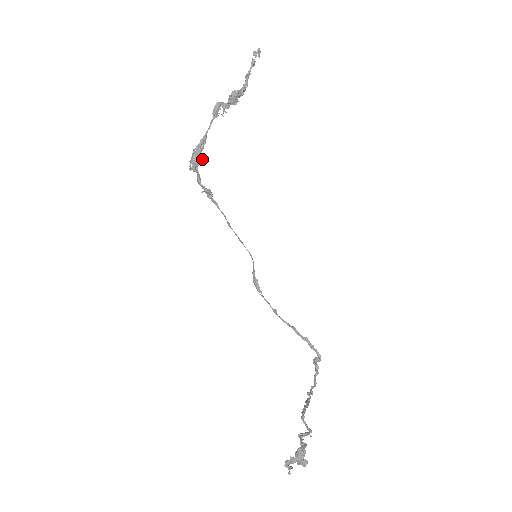
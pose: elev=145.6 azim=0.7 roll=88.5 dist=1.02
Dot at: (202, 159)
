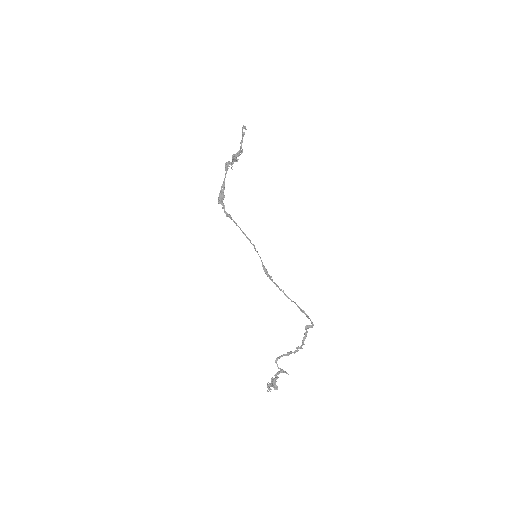
Dot at: (224, 196)
